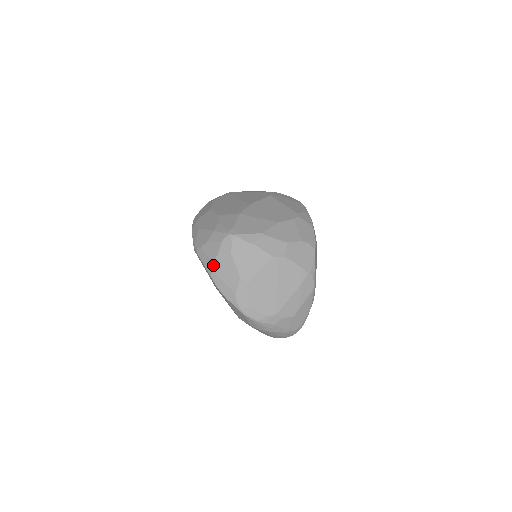
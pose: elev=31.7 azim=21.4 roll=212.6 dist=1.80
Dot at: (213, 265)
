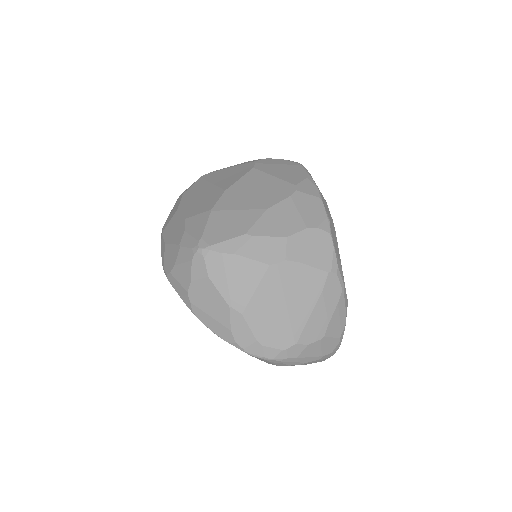
Dot at: (190, 296)
